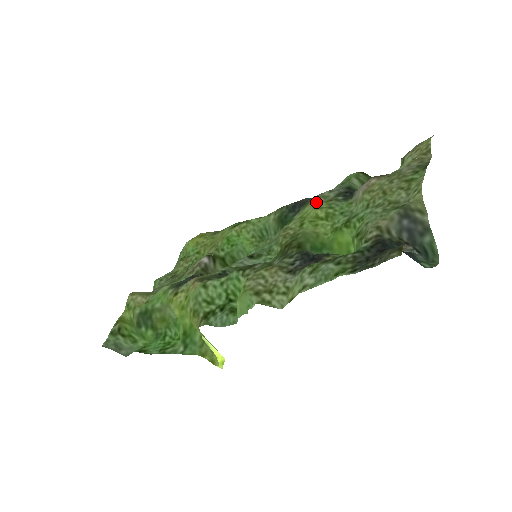
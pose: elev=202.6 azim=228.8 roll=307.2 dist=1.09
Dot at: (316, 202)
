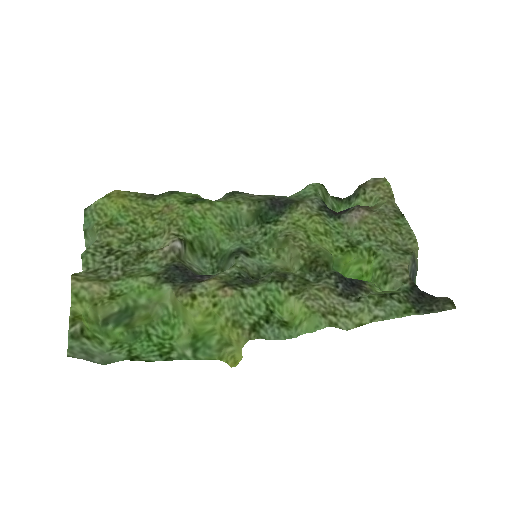
Dot at: (308, 212)
